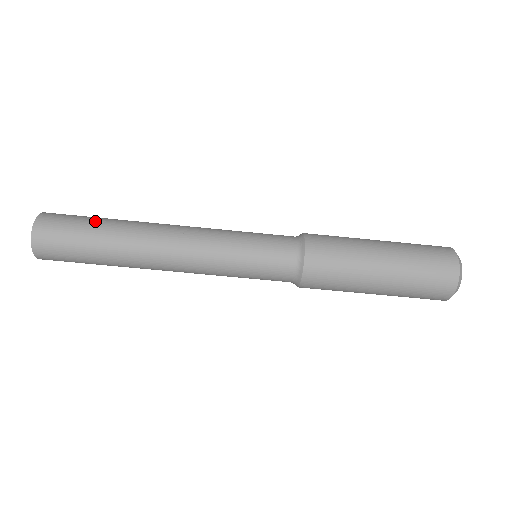
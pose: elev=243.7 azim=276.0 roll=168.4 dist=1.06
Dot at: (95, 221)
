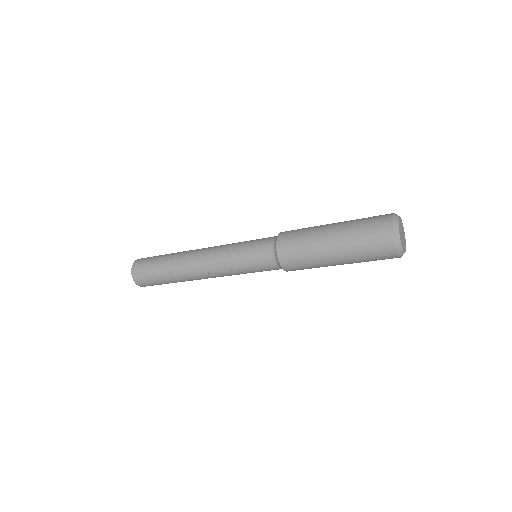
Dot at: (158, 270)
